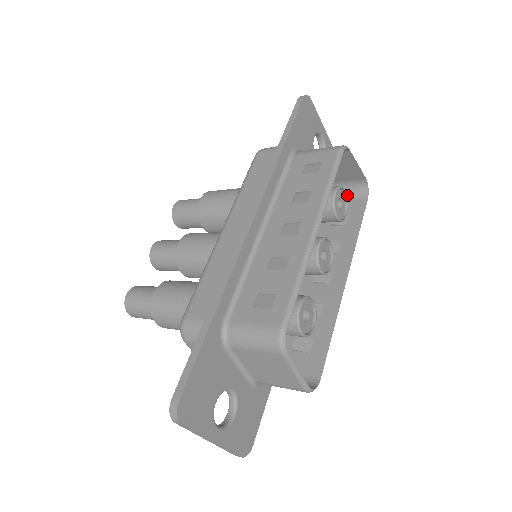
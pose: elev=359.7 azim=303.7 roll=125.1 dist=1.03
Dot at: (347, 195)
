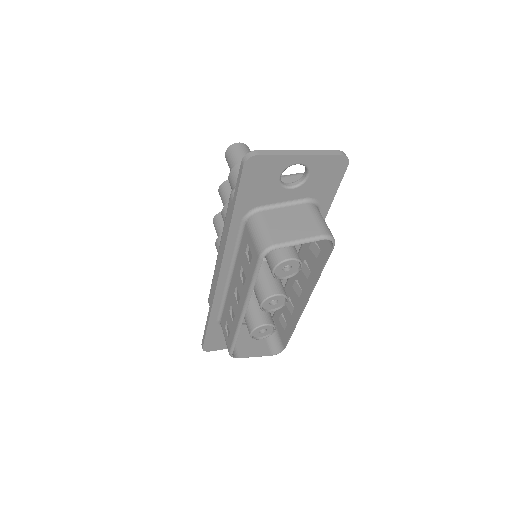
Dot at: occluded
